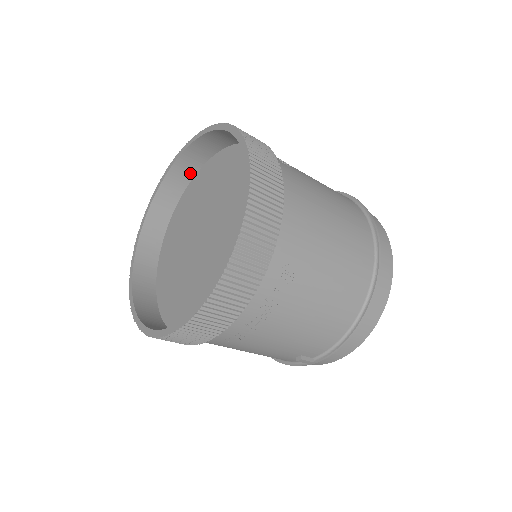
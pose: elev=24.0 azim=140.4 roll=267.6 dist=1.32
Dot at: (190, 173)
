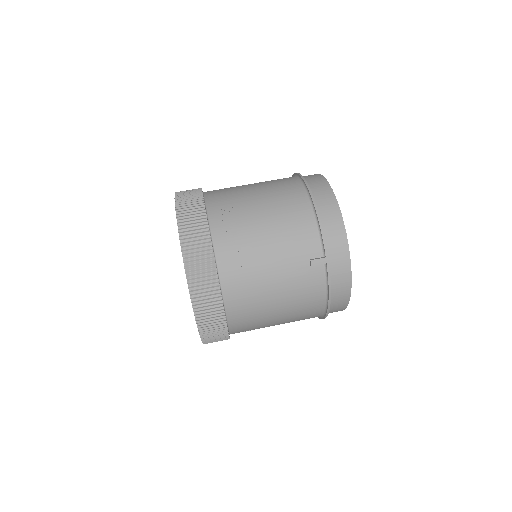
Dot at: occluded
